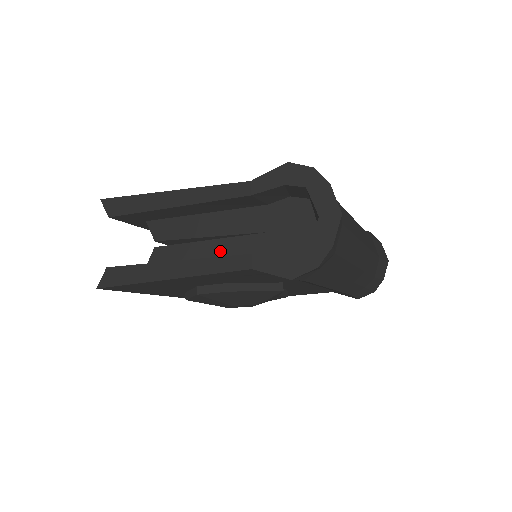
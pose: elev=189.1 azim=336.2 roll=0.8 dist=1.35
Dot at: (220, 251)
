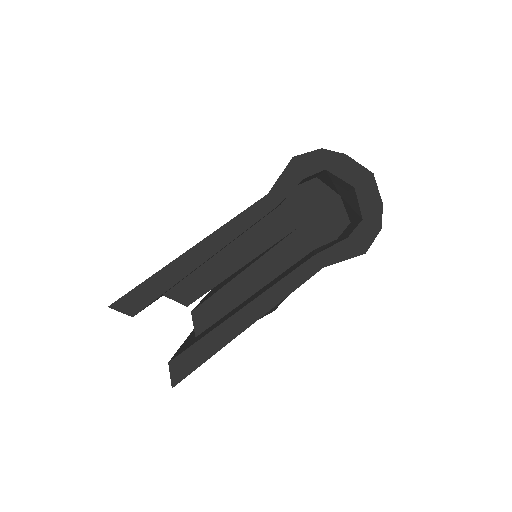
Dot at: (262, 273)
